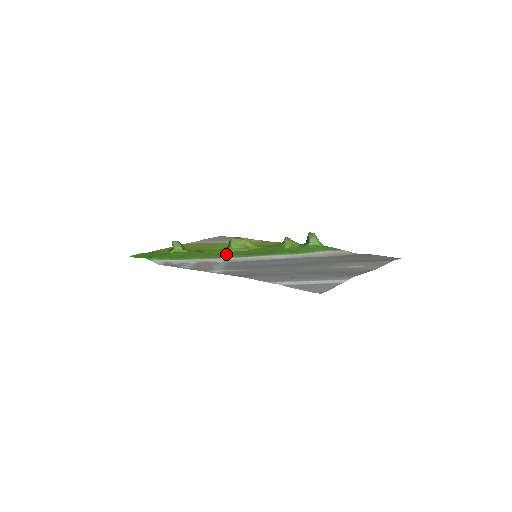
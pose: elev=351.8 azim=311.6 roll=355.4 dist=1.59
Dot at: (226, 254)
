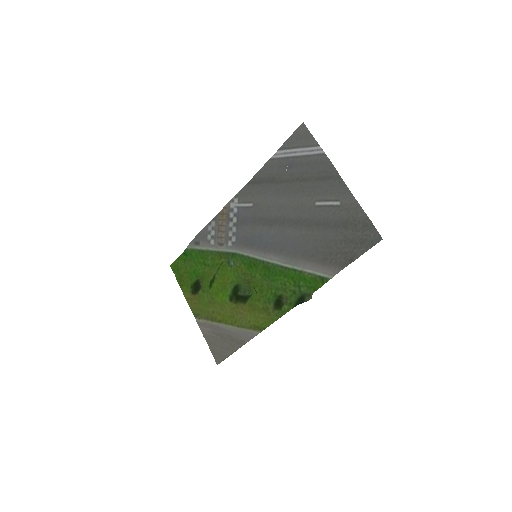
Dot at: (234, 264)
